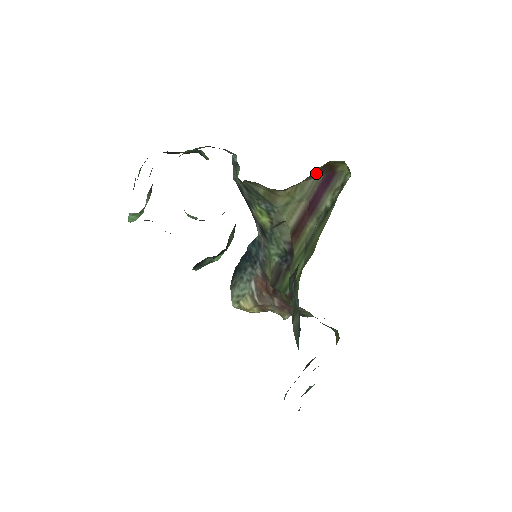
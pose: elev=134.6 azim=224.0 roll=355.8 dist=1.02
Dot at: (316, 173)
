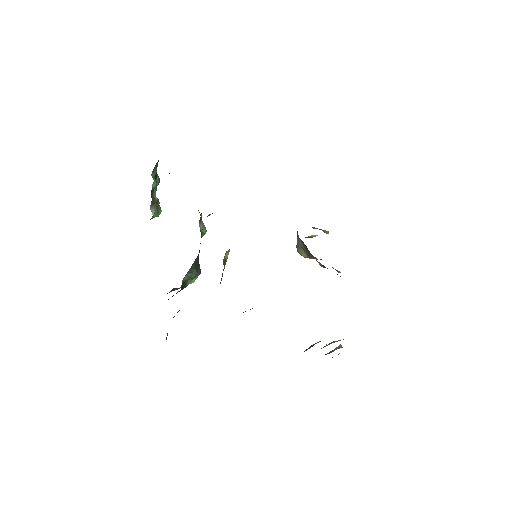
Dot at: occluded
